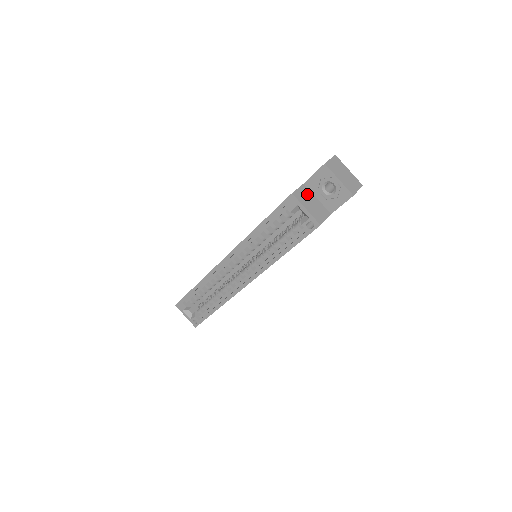
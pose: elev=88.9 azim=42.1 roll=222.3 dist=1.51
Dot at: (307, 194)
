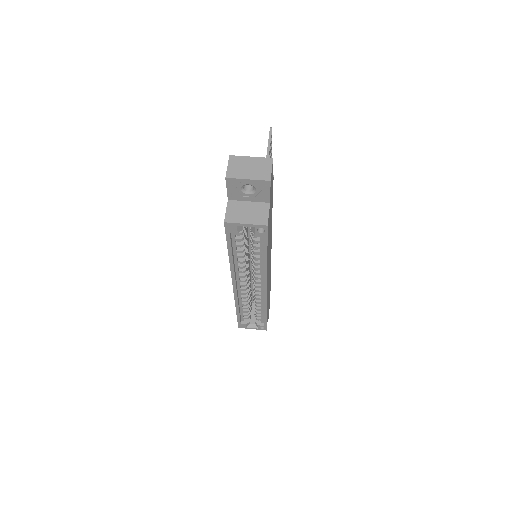
Dot at: (237, 207)
